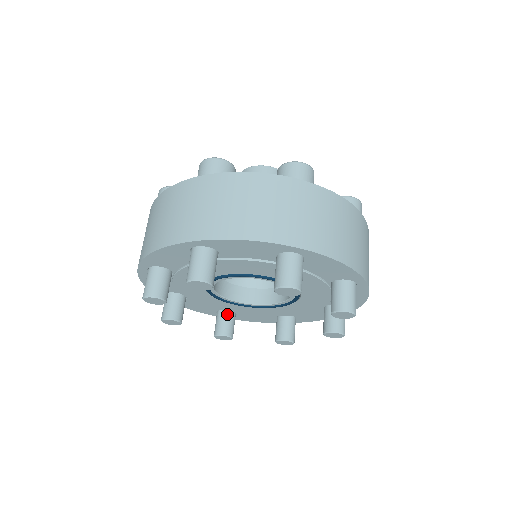
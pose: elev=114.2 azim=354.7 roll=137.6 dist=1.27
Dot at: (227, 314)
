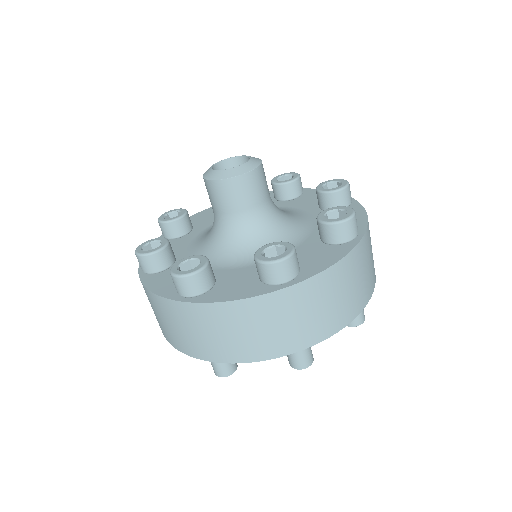
Dot at: occluded
